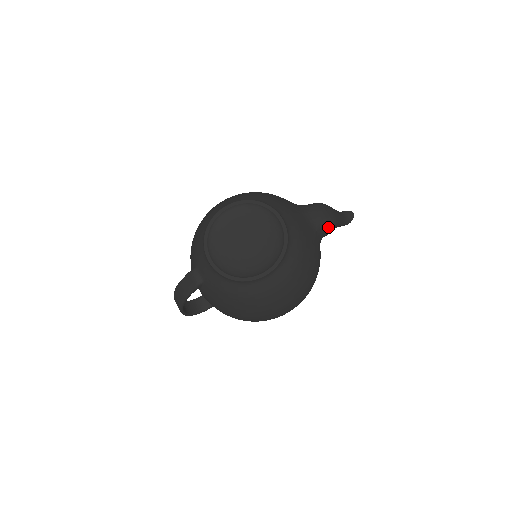
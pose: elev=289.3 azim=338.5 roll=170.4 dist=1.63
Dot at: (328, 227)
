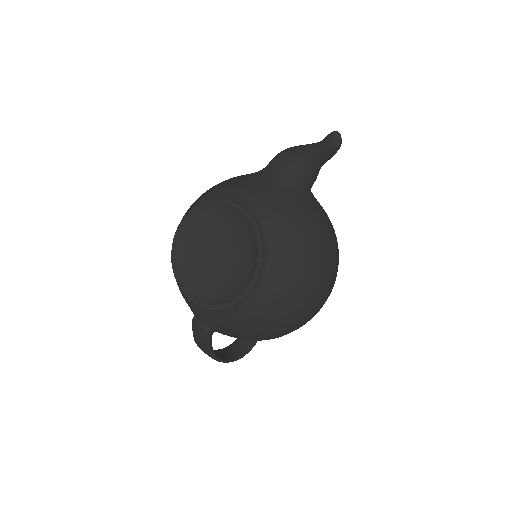
Dot at: (306, 171)
